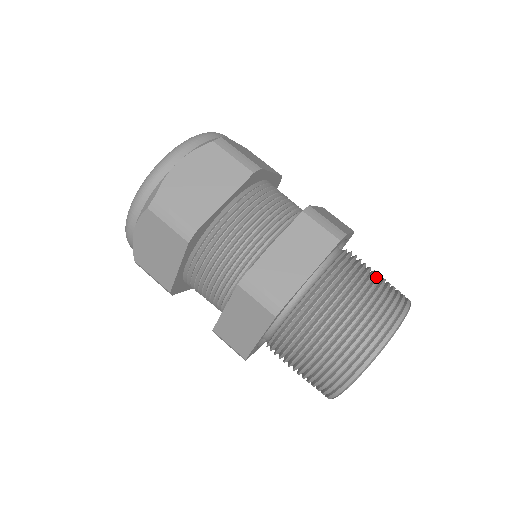
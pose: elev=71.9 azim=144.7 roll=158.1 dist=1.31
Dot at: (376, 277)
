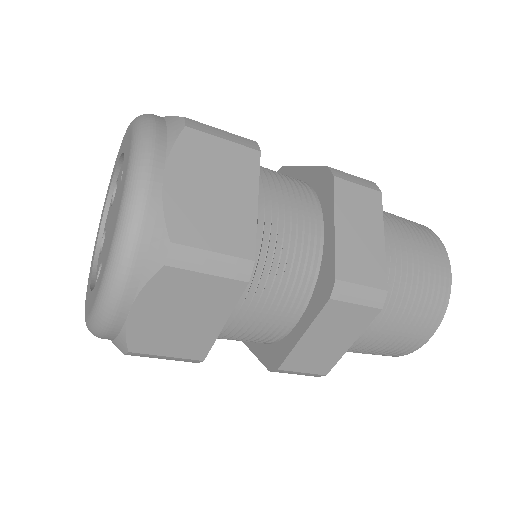
Dot at: (415, 272)
